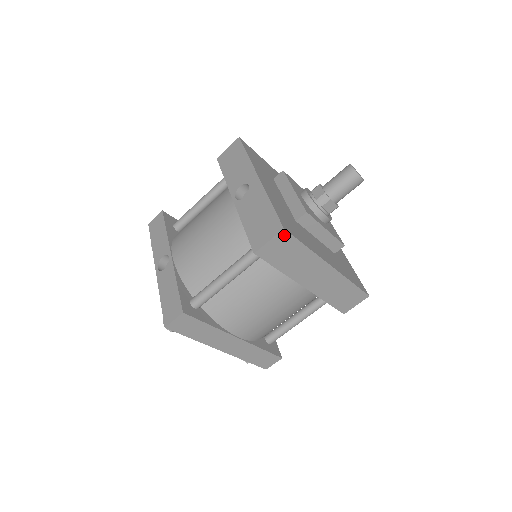
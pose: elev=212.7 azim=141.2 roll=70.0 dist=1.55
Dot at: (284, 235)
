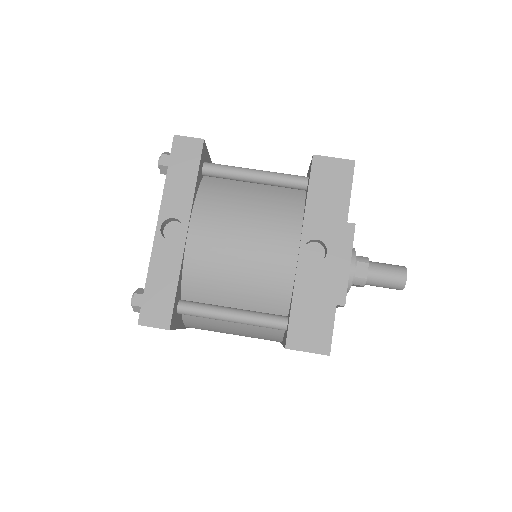
Dot at: (323, 354)
